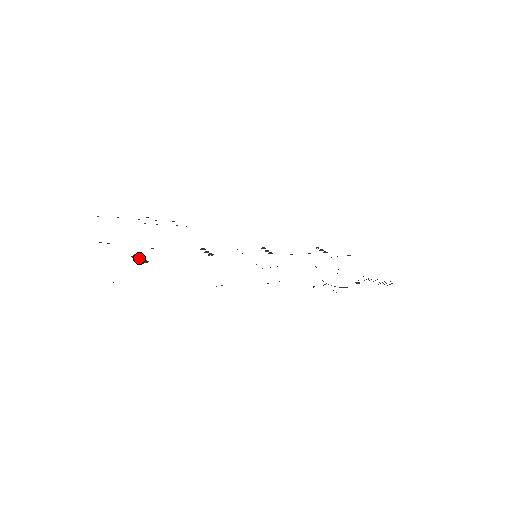
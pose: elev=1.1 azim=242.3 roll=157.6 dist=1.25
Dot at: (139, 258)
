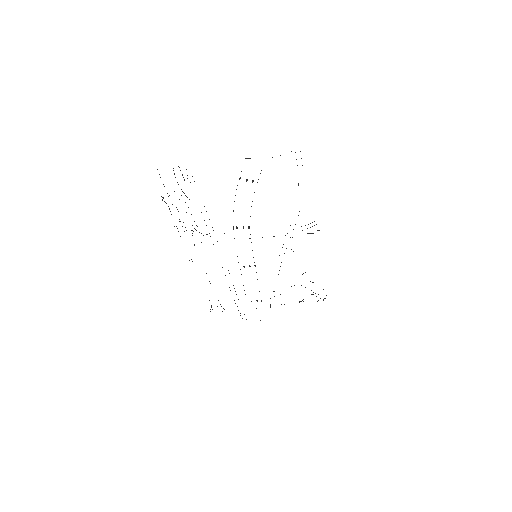
Dot at: occluded
